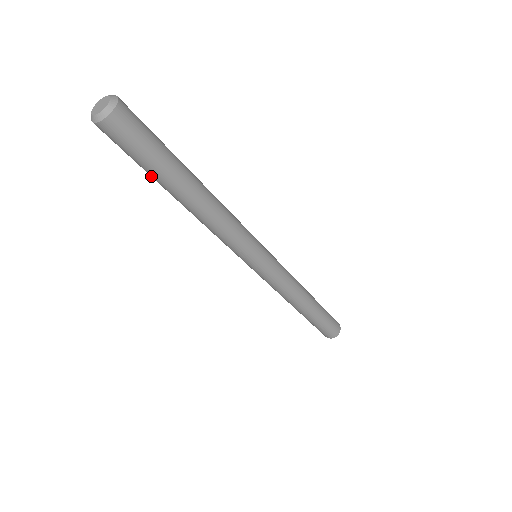
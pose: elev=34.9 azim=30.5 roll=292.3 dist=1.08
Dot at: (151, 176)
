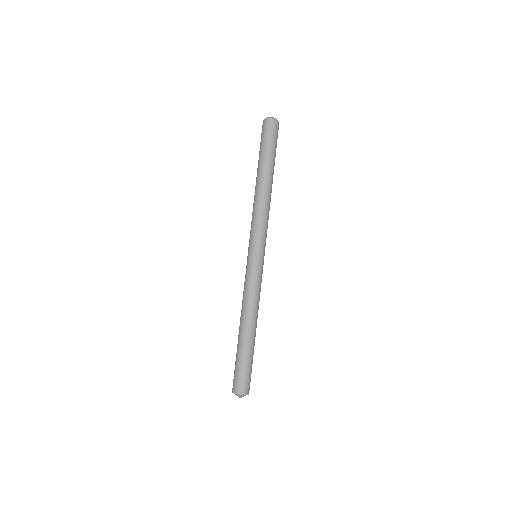
Dot at: (259, 159)
